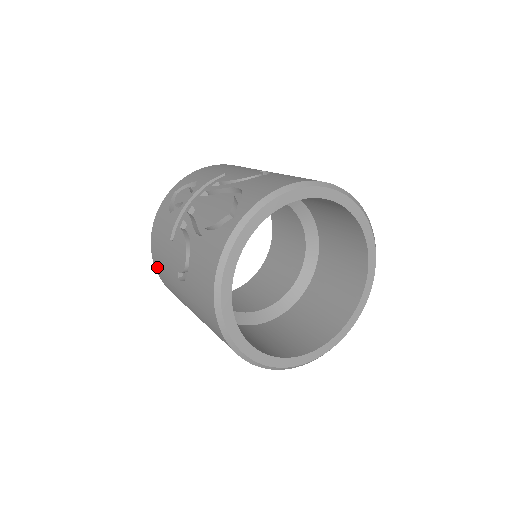
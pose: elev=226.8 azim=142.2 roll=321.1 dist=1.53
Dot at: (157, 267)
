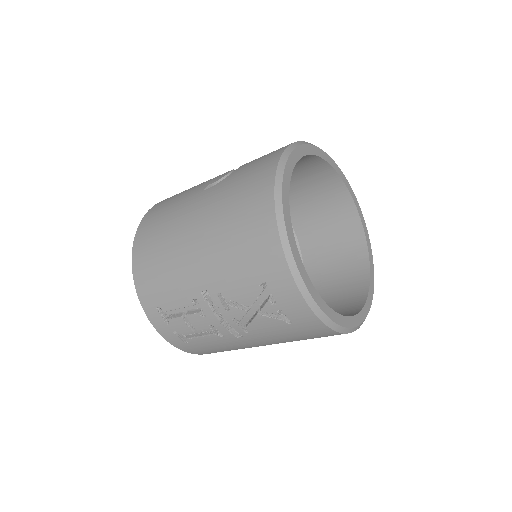
Dot at: (148, 219)
